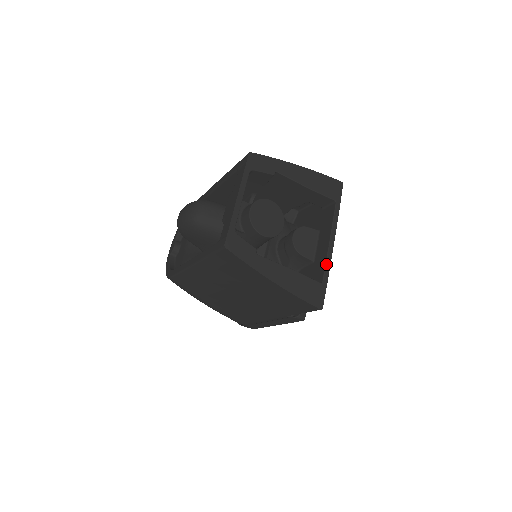
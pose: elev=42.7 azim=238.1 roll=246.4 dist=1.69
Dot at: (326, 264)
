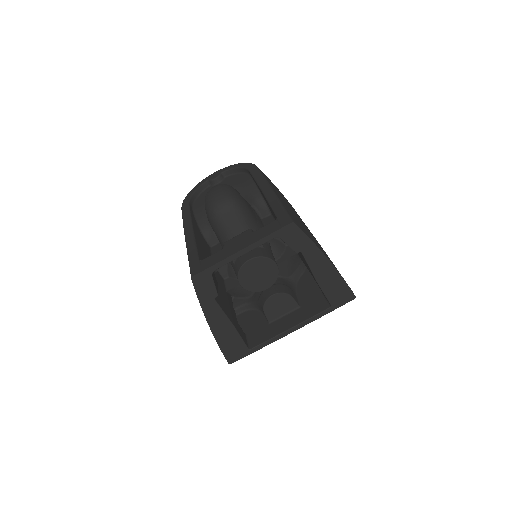
Dot at: (268, 341)
